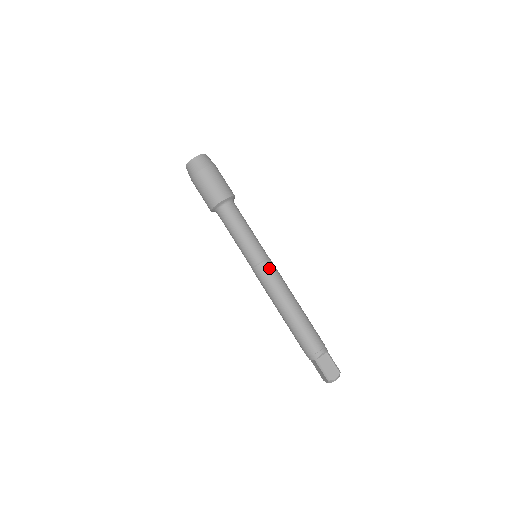
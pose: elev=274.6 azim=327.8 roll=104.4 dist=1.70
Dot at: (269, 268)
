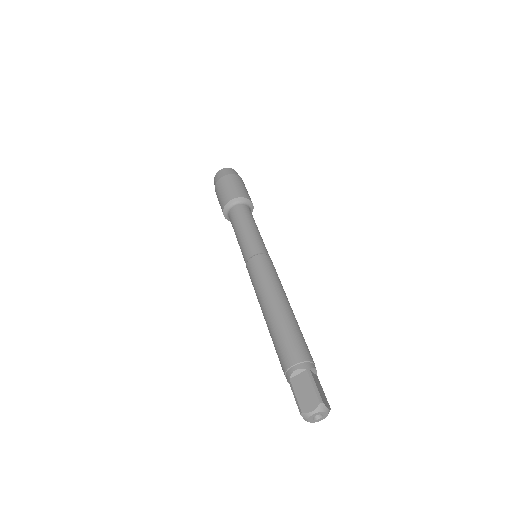
Dot at: occluded
